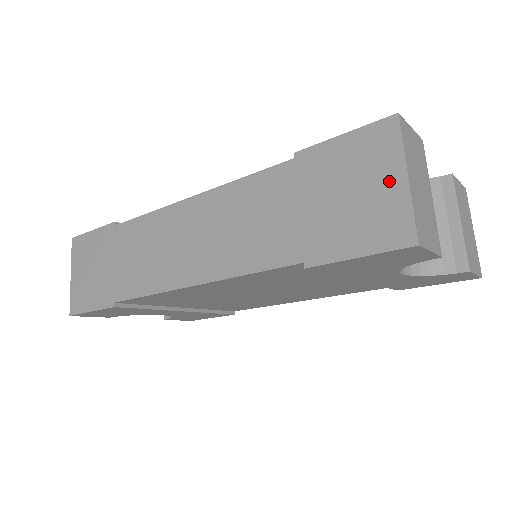
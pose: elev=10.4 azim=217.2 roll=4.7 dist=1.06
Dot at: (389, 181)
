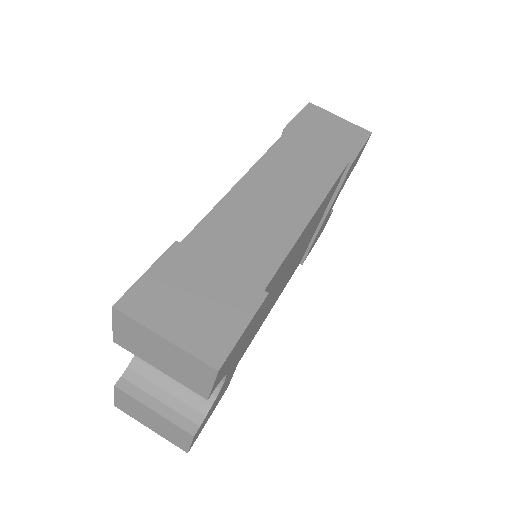
Dot at: (337, 121)
